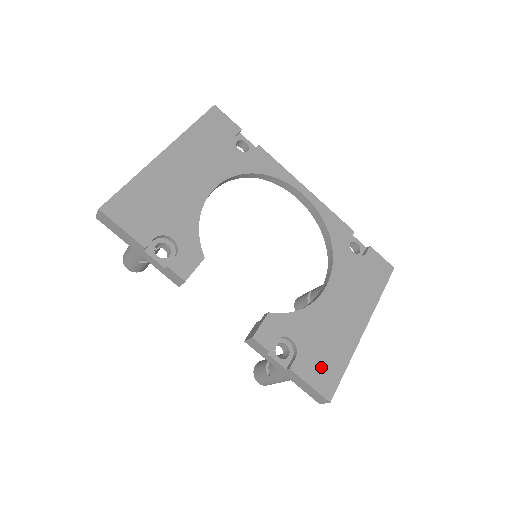
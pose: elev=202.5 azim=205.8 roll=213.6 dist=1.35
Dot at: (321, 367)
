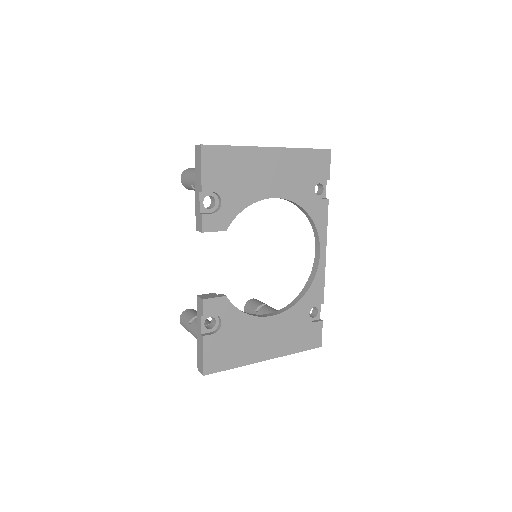
Dot at: (220, 353)
